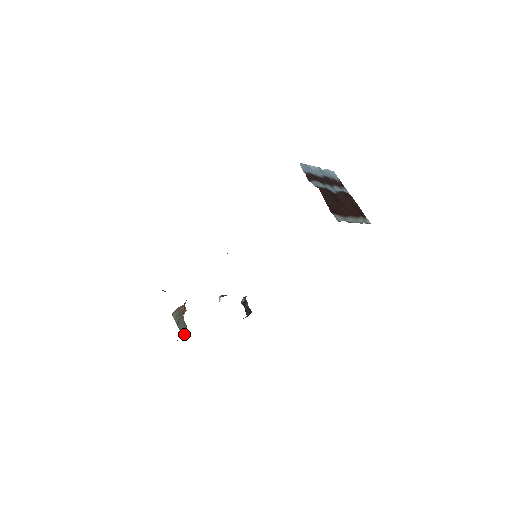
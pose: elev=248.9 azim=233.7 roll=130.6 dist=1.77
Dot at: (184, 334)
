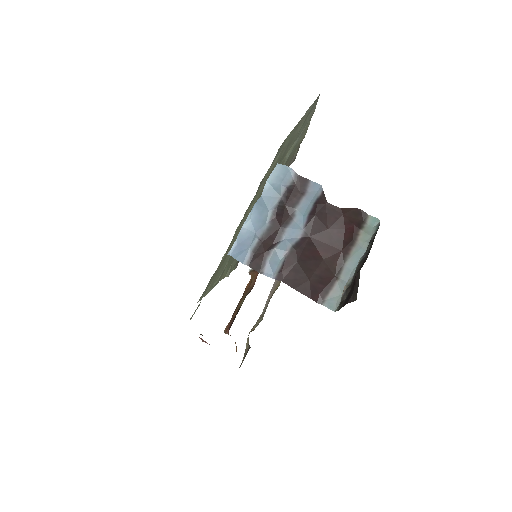
Dot at: (249, 345)
